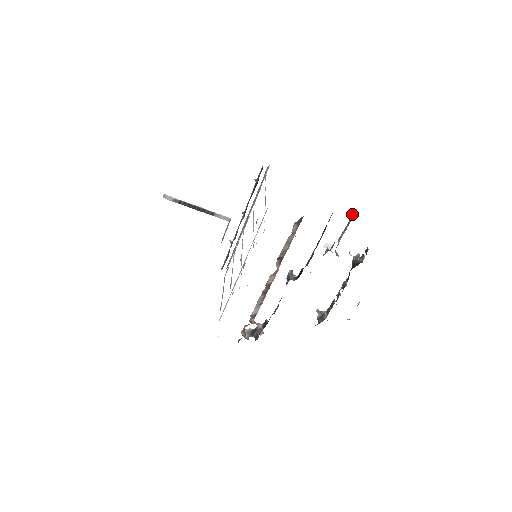
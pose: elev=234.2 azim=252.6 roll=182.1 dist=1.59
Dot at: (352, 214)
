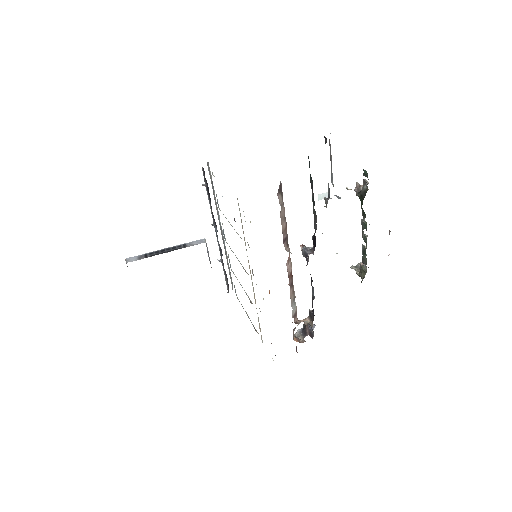
Dot at: (329, 145)
